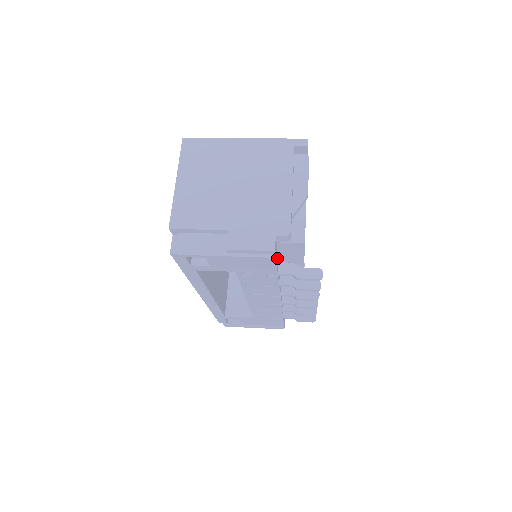
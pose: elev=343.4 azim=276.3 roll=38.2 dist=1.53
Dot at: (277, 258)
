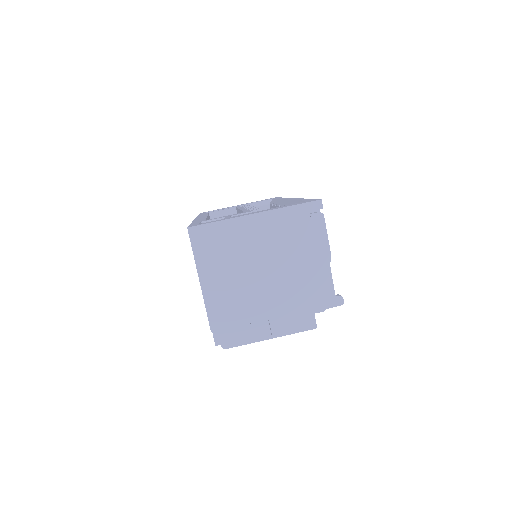
Dot at: occluded
